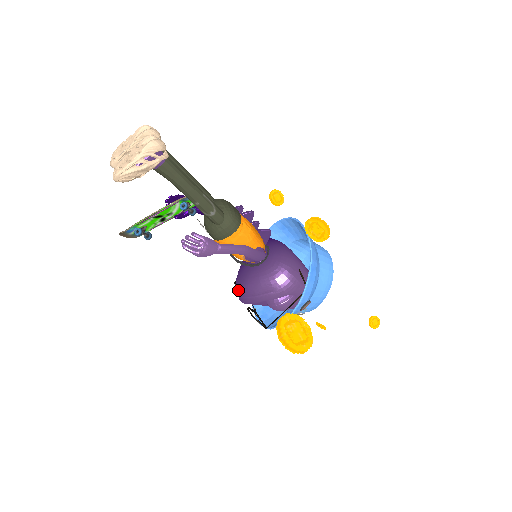
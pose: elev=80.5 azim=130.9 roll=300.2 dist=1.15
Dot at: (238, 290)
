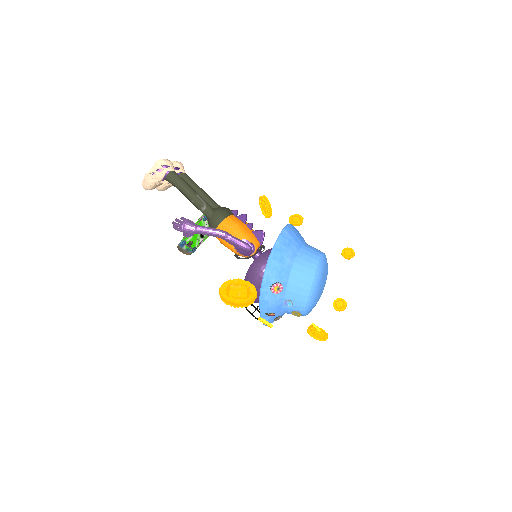
Dot at: occluded
